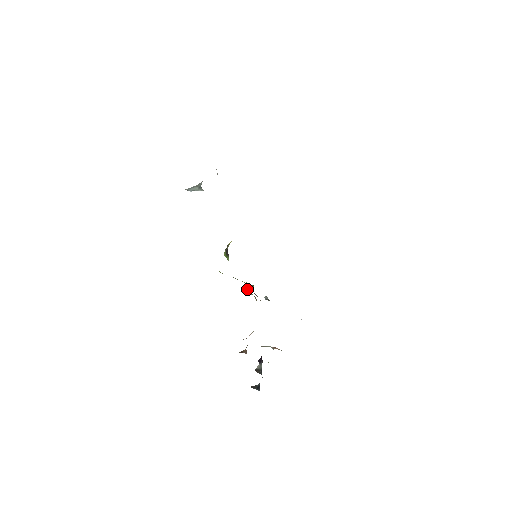
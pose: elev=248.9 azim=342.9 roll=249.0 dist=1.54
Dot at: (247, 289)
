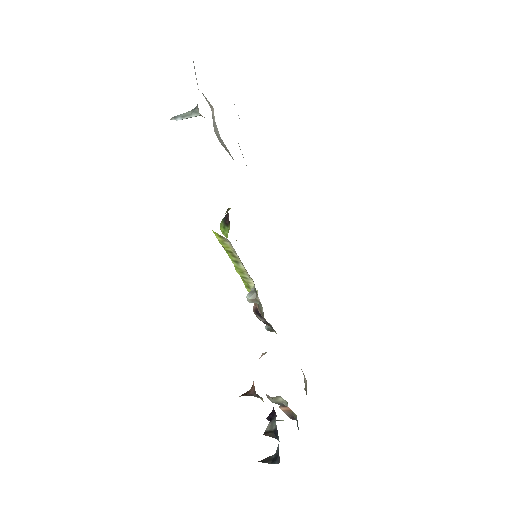
Dot at: (249, 293)
